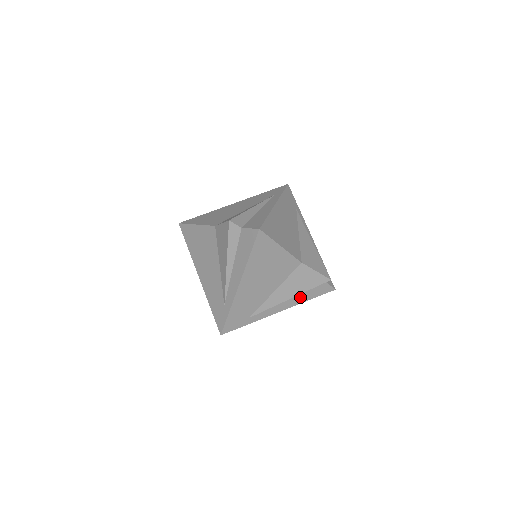
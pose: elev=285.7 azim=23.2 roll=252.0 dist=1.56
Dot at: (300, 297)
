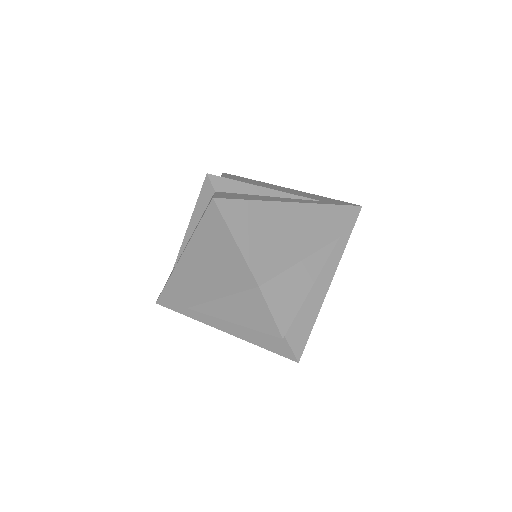
Dot at: (250, 333)
